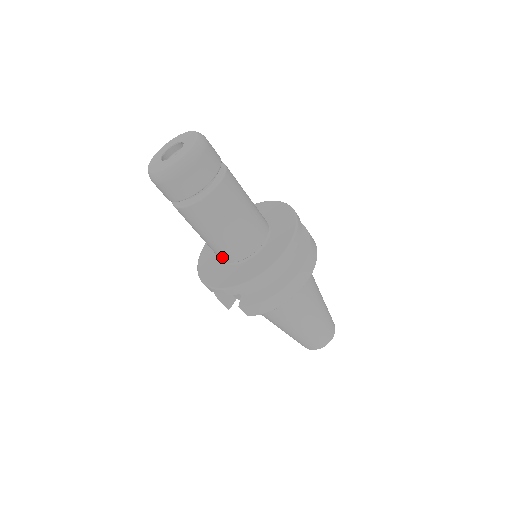
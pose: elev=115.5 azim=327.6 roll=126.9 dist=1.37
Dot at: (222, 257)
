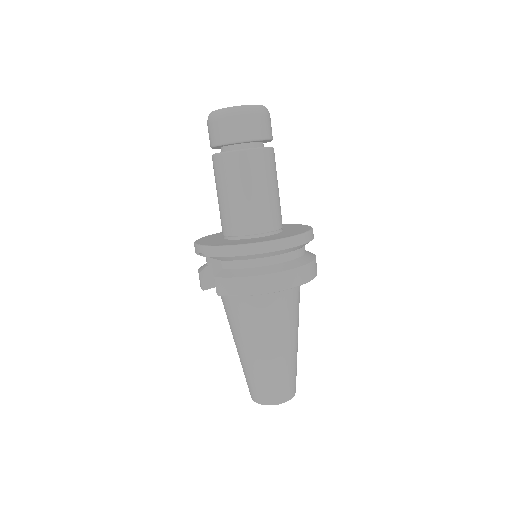
Dot at: (226, 227)
